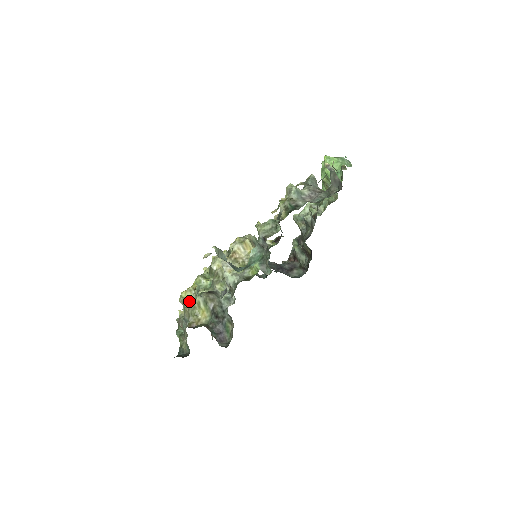
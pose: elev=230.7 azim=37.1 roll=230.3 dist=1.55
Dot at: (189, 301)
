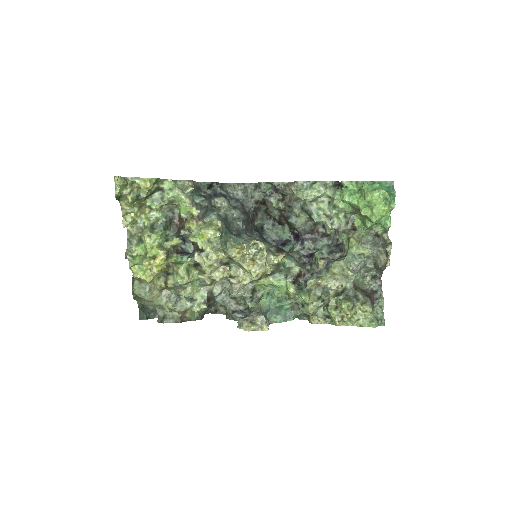
Dot at: occluded
